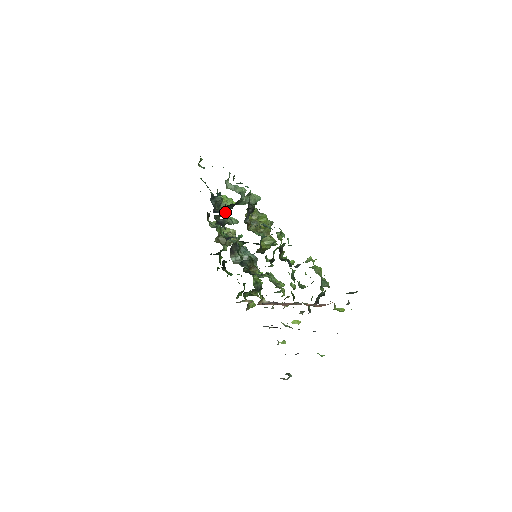
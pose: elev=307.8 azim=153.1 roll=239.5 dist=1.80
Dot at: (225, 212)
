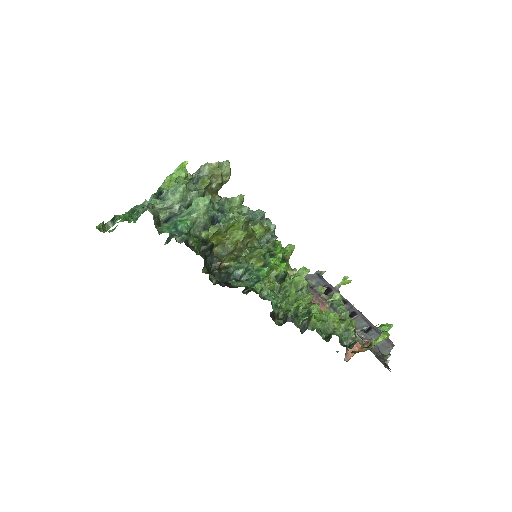
Dot at: occluded
